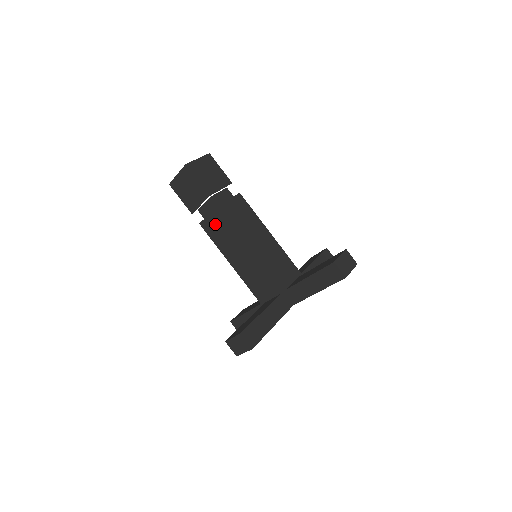
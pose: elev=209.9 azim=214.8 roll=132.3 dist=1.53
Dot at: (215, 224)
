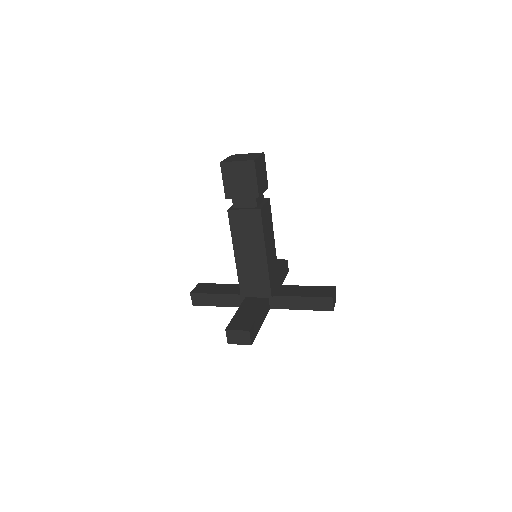
Dot at: (245, 219)
